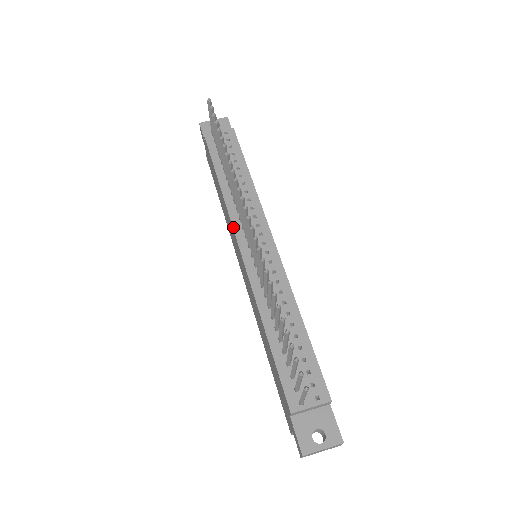
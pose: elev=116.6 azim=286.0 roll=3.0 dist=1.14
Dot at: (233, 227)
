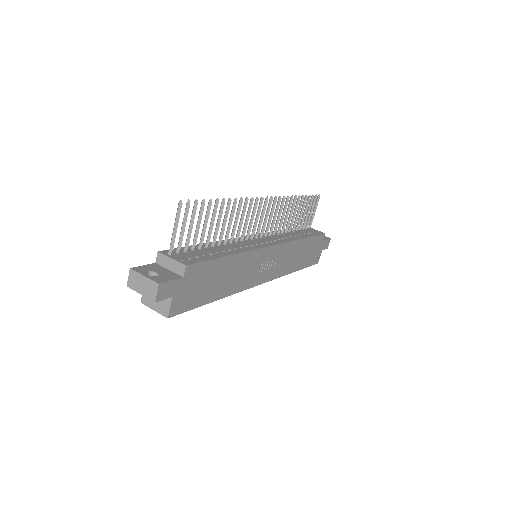
Dot at: occluded
